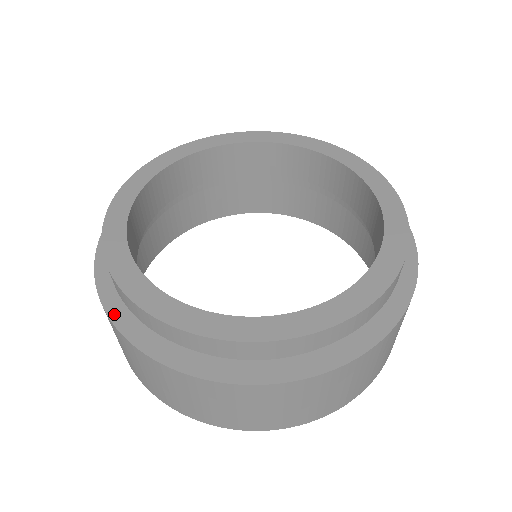
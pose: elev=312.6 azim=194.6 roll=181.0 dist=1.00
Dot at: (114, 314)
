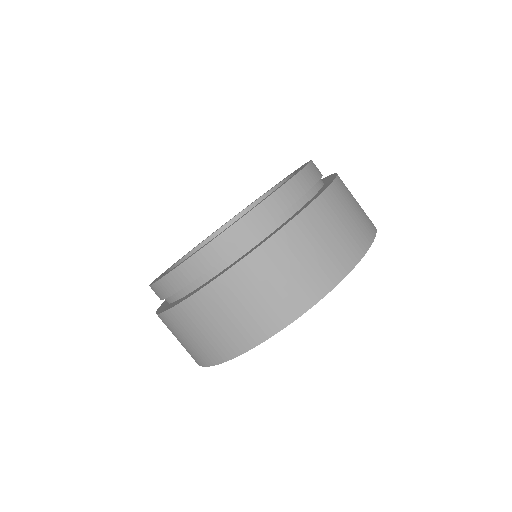
Dot at: (164, 310)
